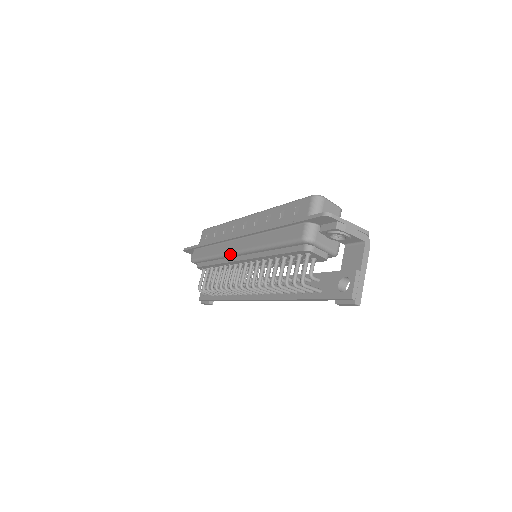
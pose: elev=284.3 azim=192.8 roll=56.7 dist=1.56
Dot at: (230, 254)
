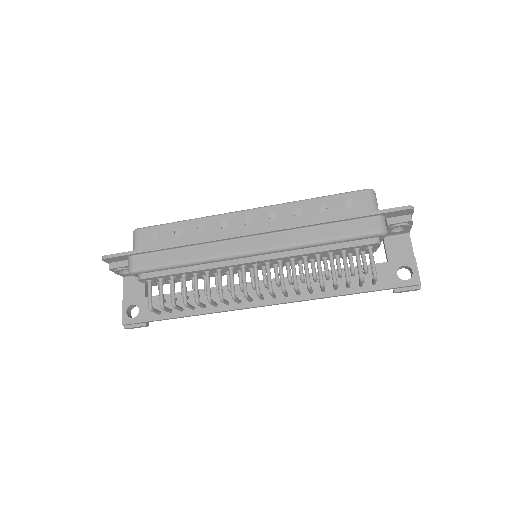
Dot at: (237, 255)
